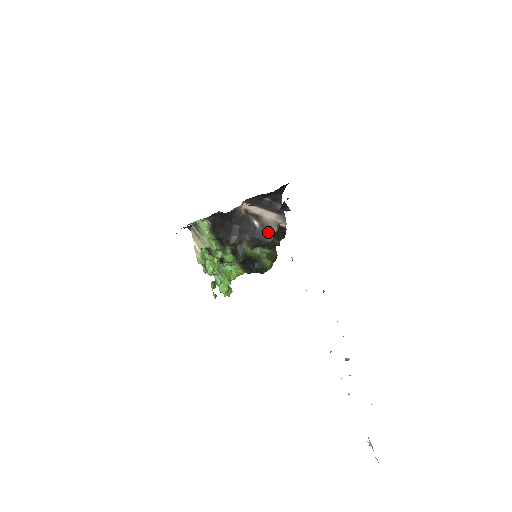
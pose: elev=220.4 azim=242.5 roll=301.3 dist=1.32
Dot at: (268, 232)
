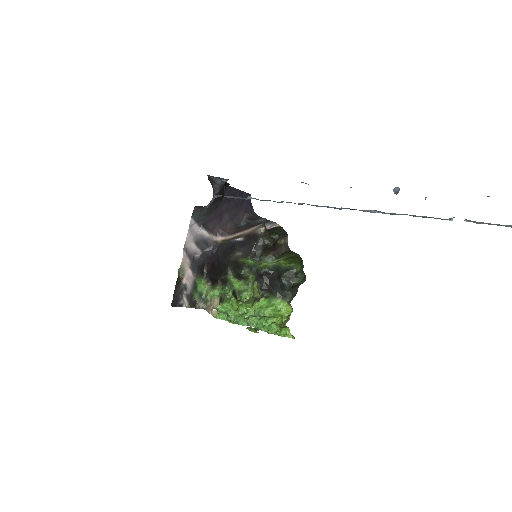
Dot at: (254, 234)
